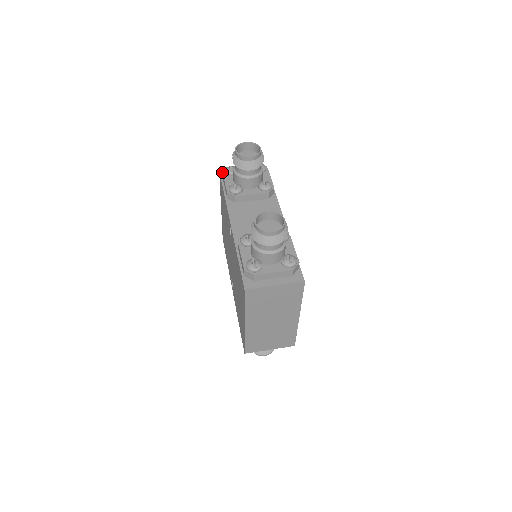
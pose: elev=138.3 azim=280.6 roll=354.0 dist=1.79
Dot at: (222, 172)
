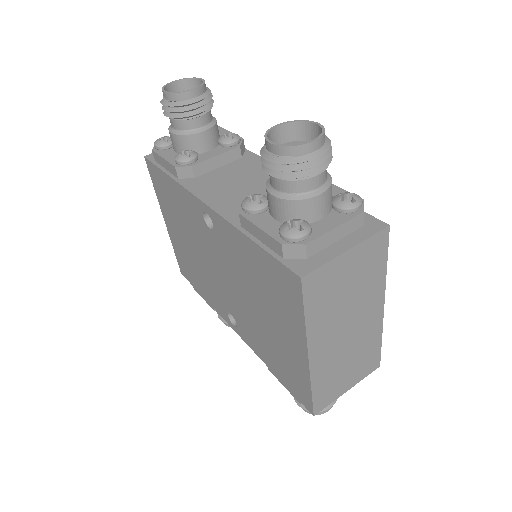
Dot at: occluded
